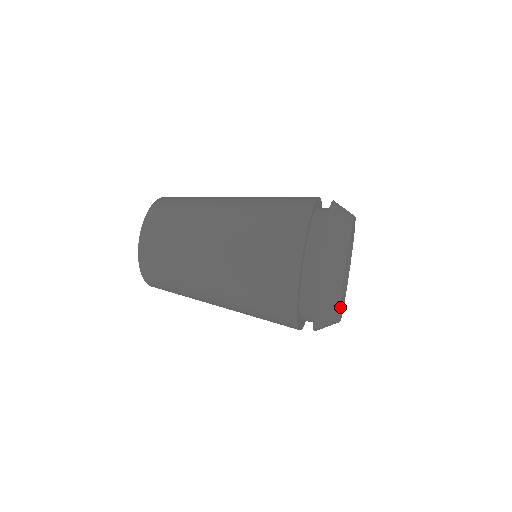
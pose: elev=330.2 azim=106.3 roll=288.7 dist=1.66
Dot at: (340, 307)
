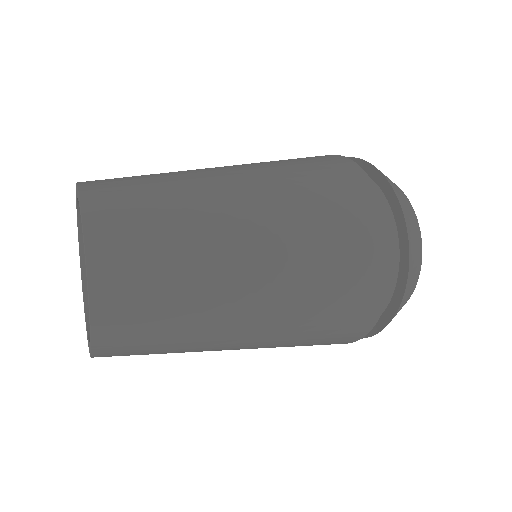
Dot at: (416, 284)
